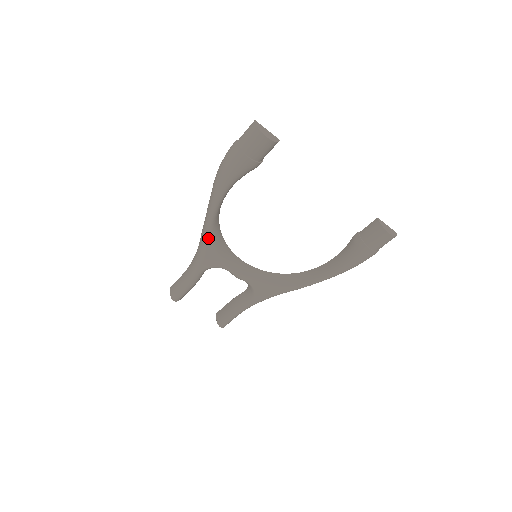
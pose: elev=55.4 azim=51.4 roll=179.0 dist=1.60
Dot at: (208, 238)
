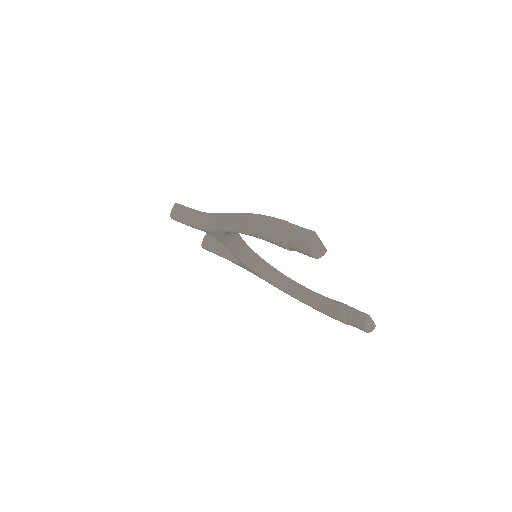
Dot at: (220, 231)
